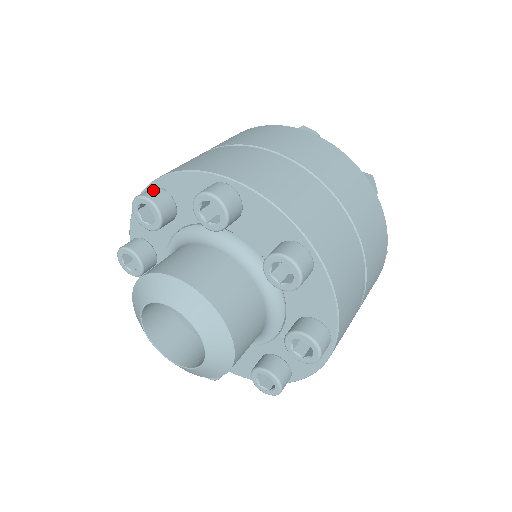
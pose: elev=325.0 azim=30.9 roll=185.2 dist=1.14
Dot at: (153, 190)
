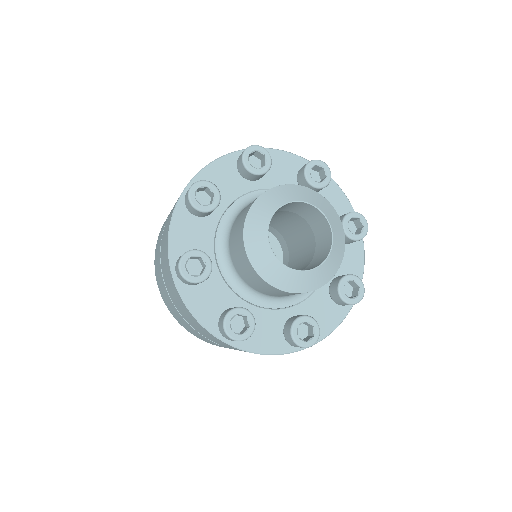
Dot at: occluded
